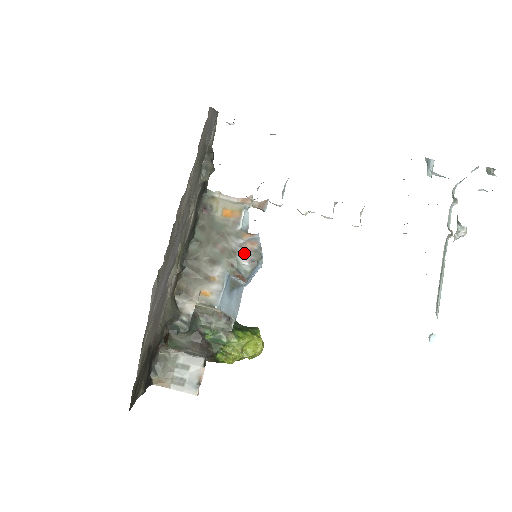
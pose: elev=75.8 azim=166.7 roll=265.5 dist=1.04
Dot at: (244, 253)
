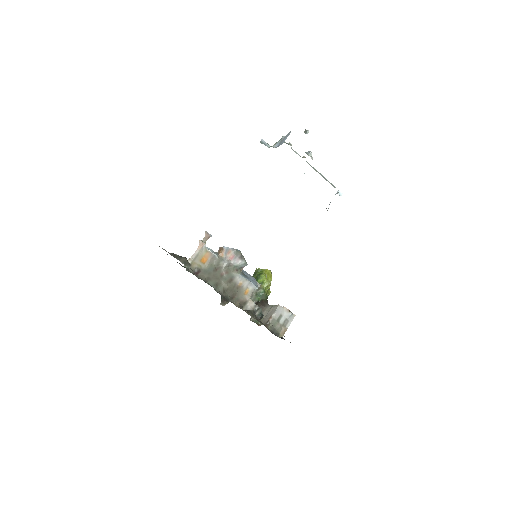
Dot at: (233, 260)
